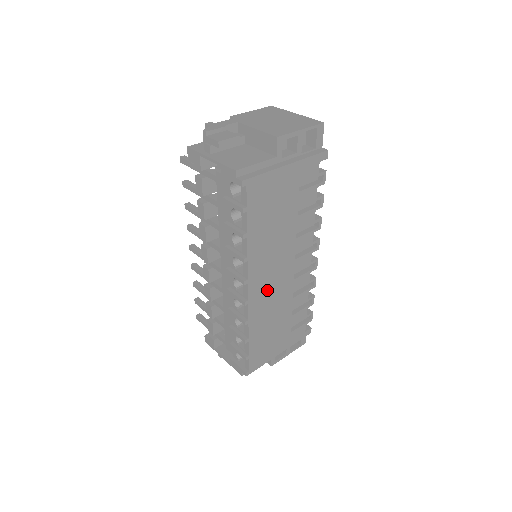
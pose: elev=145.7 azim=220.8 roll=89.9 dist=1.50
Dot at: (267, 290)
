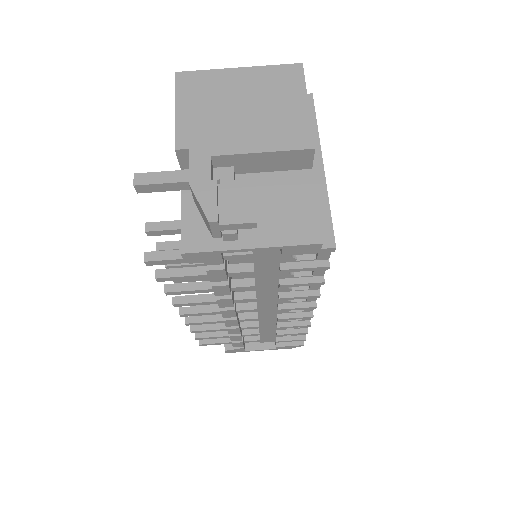
Dot at: occluded
